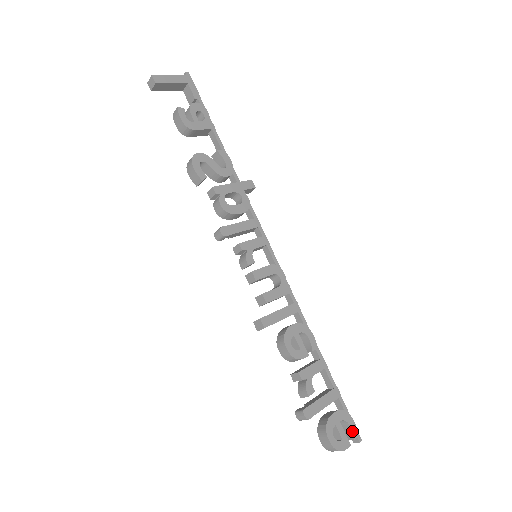
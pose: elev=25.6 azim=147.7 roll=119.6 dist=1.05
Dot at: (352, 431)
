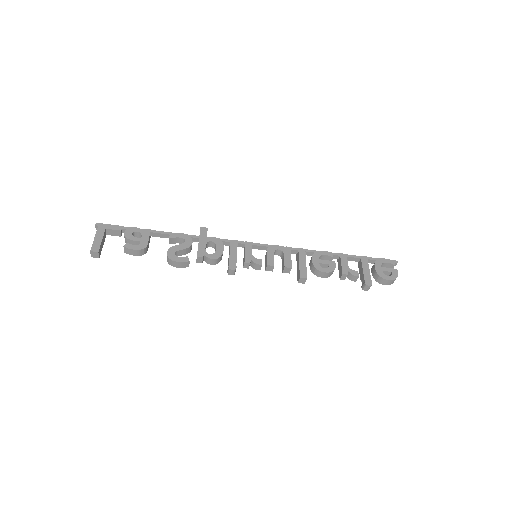
Dot at: (390, 263)
